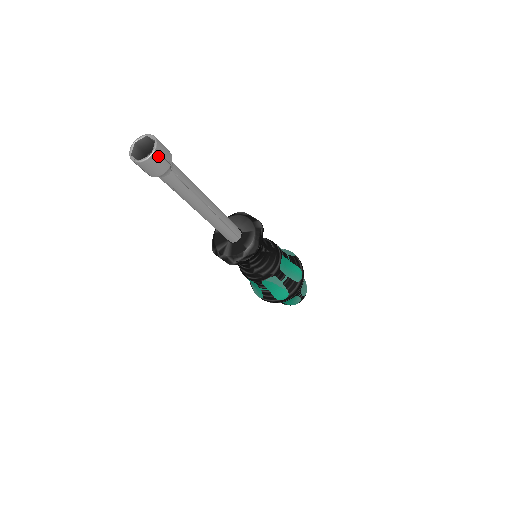
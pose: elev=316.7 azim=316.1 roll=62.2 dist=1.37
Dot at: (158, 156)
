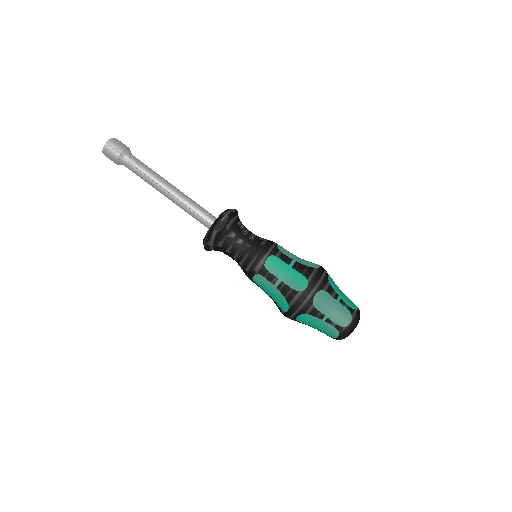
Dot at: (108, 148)
